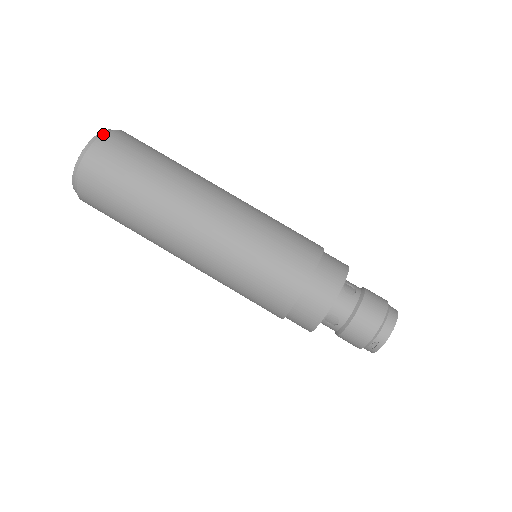
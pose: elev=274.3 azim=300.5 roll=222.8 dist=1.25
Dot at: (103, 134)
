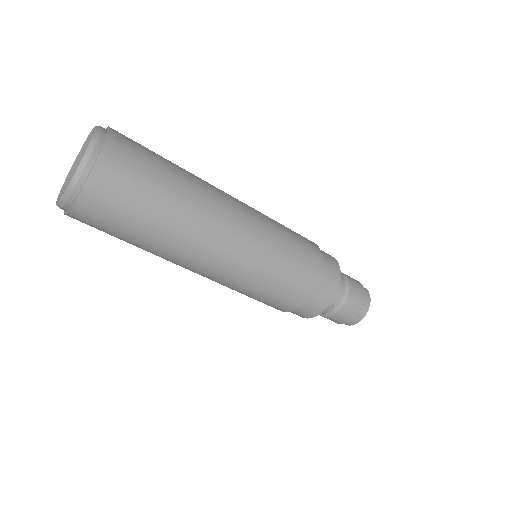
Dot at: (72, 193)
